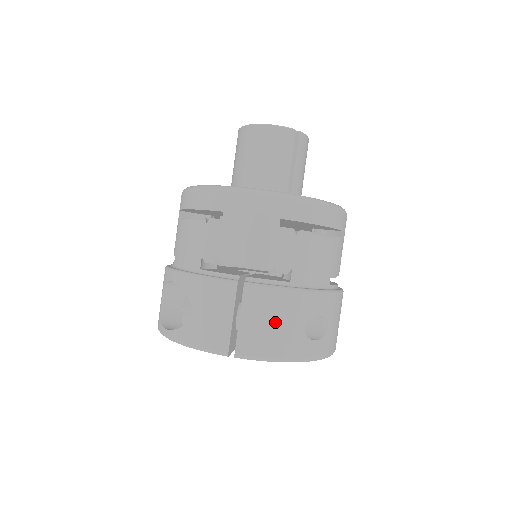
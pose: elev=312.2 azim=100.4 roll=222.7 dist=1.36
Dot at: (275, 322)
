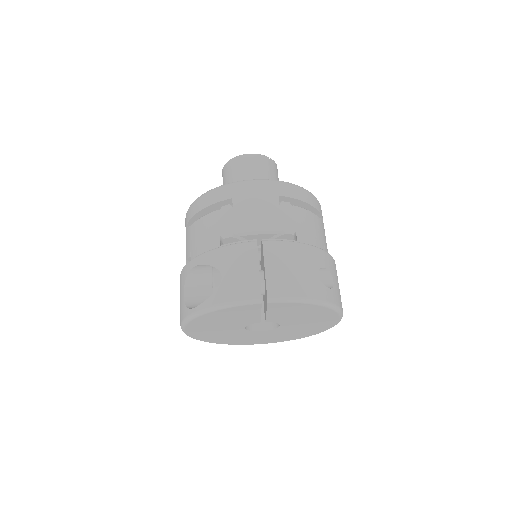
Dot at: (294, 268)
